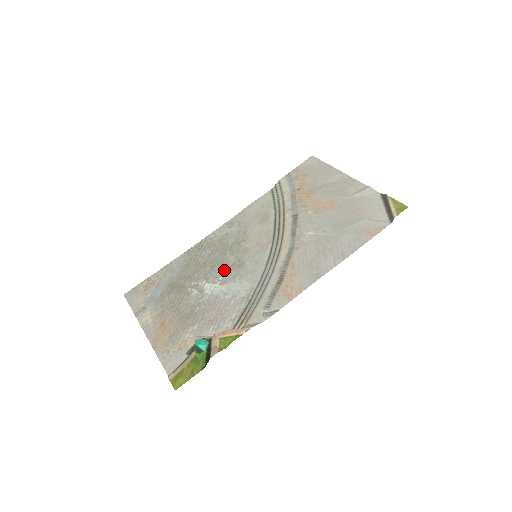
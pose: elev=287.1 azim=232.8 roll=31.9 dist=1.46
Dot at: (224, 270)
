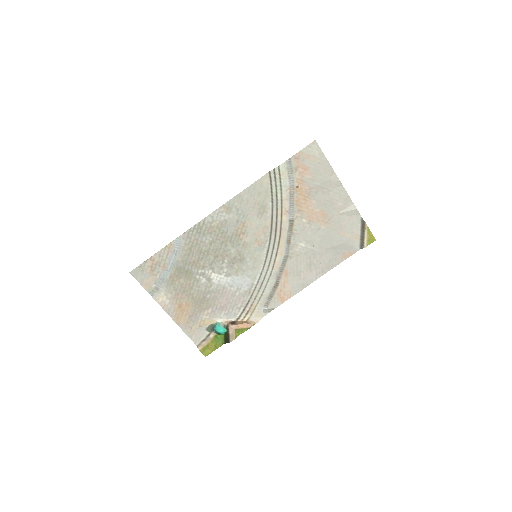
Dot at: (227, 263)
